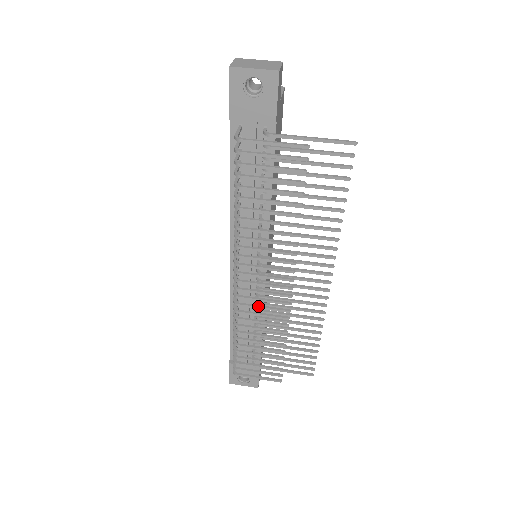
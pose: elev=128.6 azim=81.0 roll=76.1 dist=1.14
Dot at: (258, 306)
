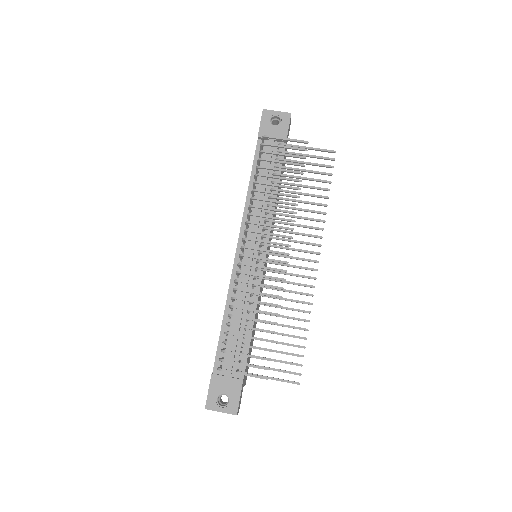
Dot at: (258, 274)
